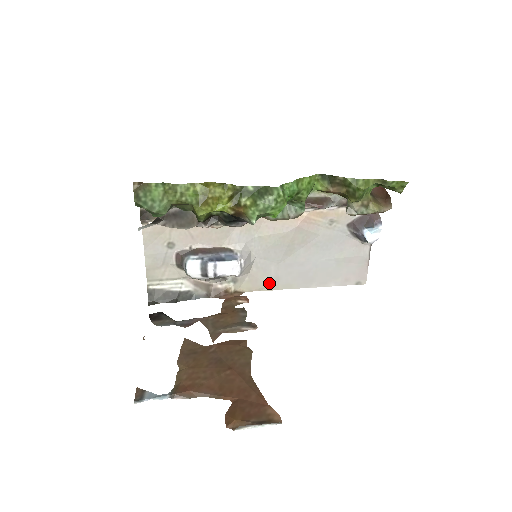
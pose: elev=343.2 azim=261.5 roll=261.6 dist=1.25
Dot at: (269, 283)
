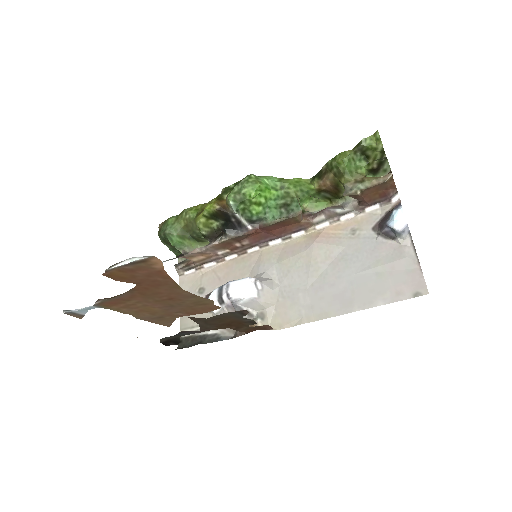
Dot at: (300, 314)
